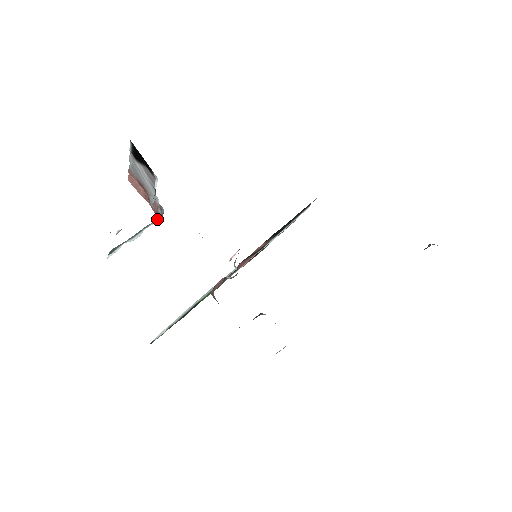
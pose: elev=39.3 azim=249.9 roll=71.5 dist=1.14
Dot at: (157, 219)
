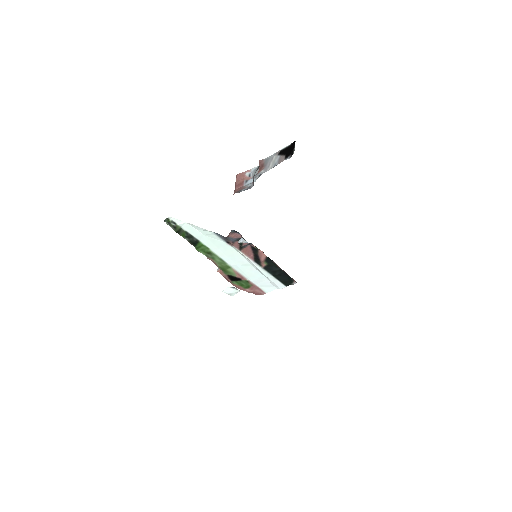
Dot at: occluded
